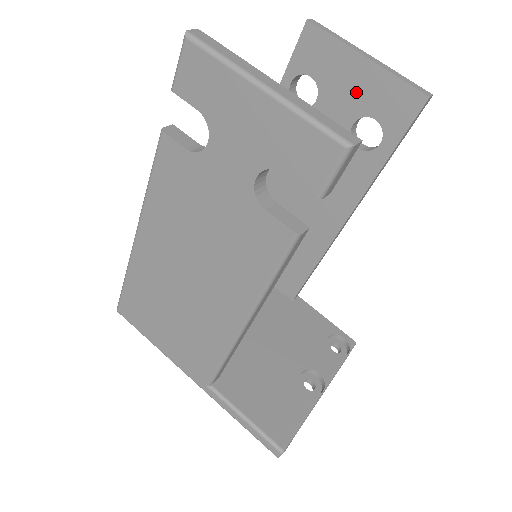
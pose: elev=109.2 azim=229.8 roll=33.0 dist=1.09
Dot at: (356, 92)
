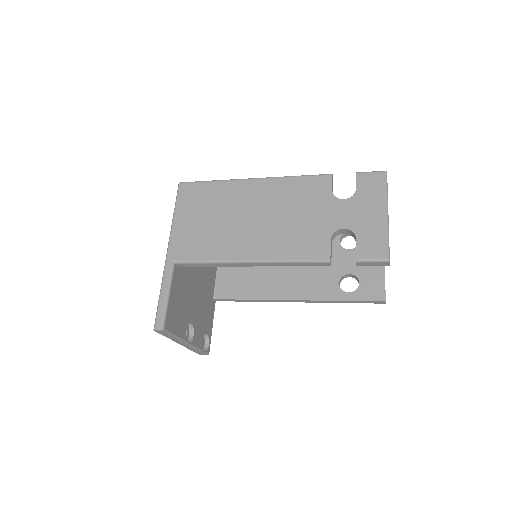
Dot at: (366, 267)
